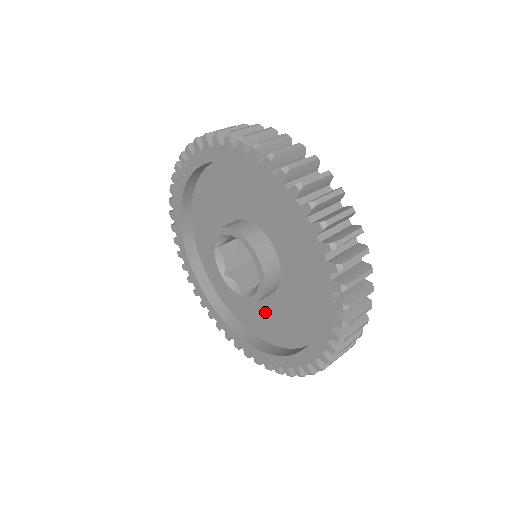
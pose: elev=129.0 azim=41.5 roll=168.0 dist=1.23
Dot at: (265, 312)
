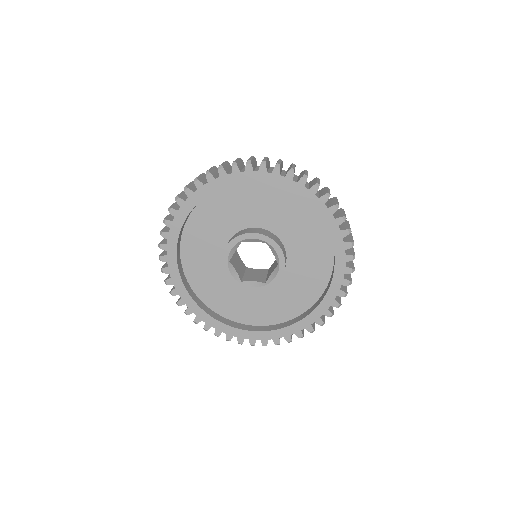
Dot at: (279, 295)
